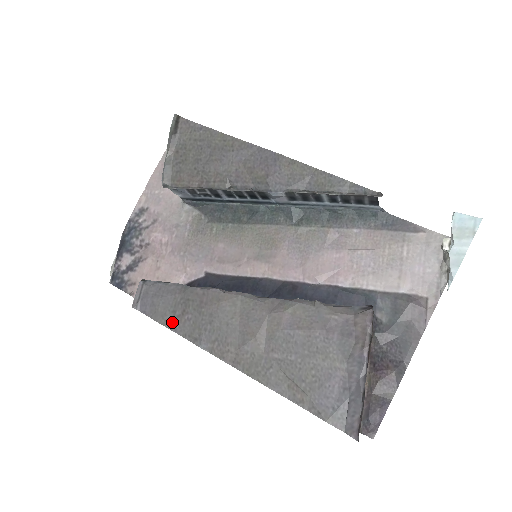
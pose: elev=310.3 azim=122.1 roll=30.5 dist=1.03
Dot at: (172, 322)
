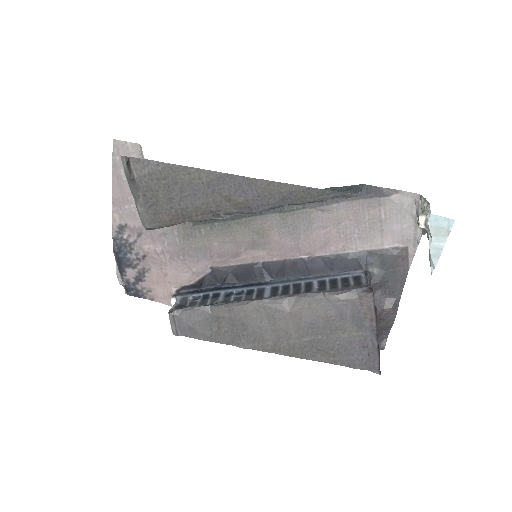
Dot at: (213, 337)
